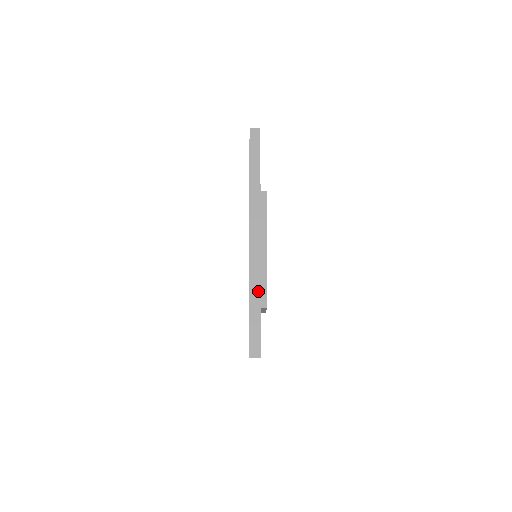
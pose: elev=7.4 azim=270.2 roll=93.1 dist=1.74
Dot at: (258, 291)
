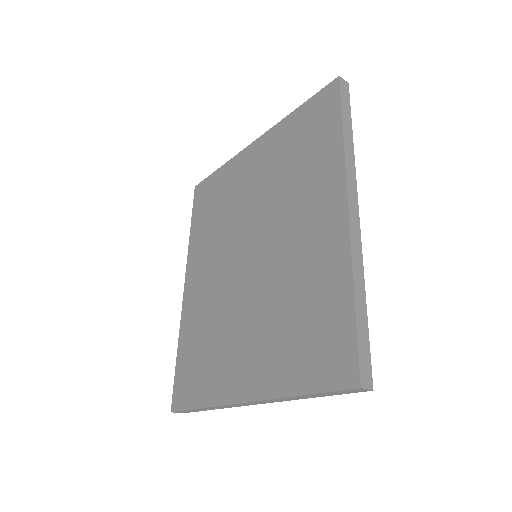
Dot at: (362, 284)
